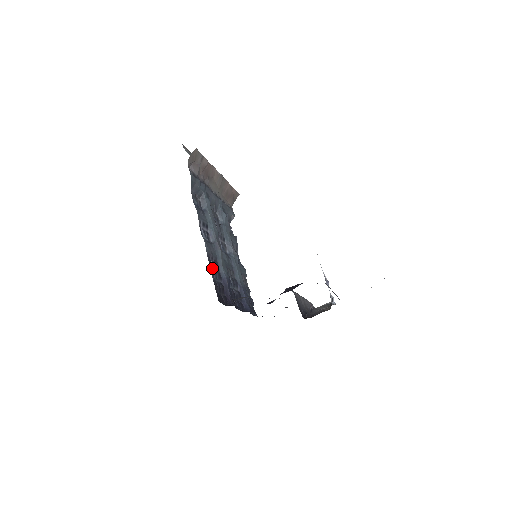
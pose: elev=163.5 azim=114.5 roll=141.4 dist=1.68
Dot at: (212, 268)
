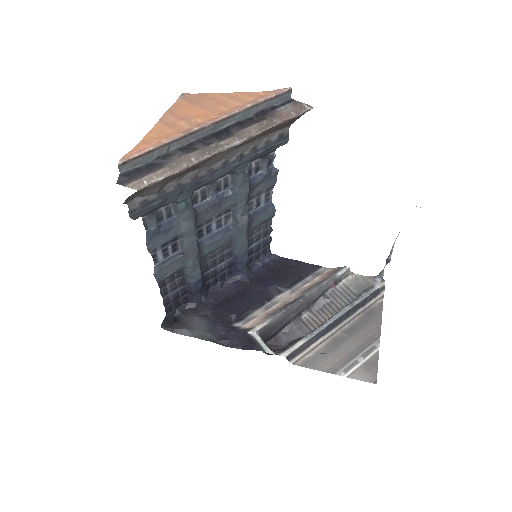
Dot at: (167, 286)
